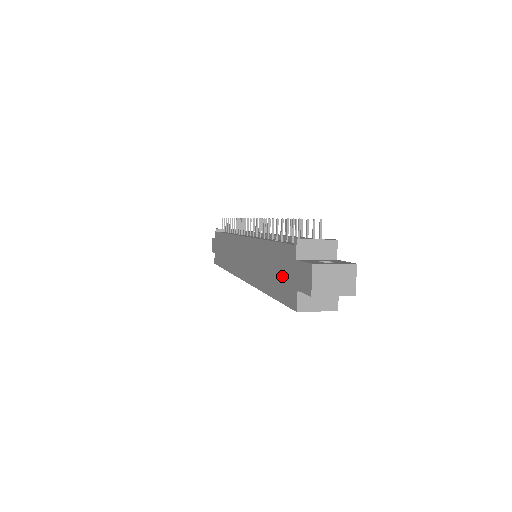
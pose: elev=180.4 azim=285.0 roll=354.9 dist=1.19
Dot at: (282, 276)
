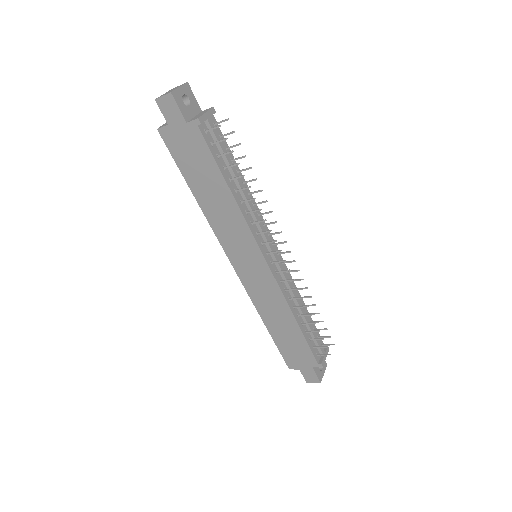
Dot at: (294, 351)
